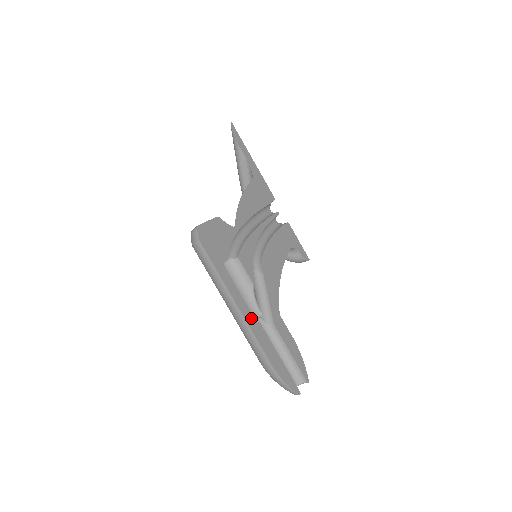
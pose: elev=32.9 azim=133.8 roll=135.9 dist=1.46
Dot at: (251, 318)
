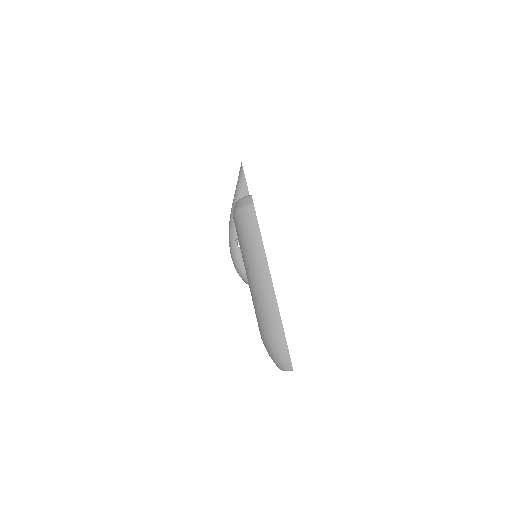
Dot at: occluded
